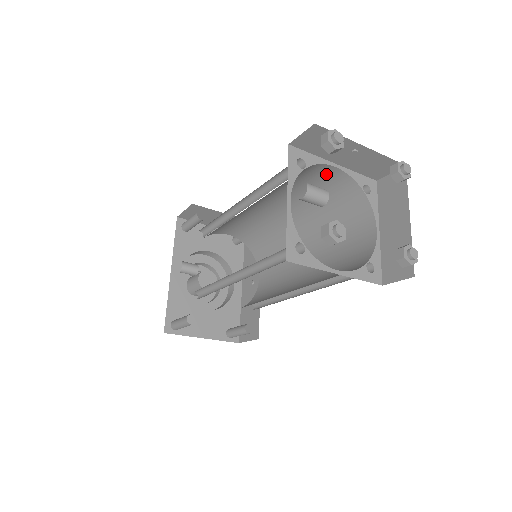
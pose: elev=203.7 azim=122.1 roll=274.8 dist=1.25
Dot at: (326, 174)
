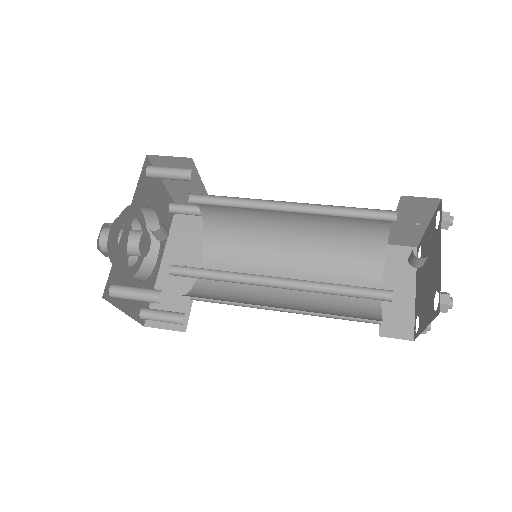
Dot at: (376, 224)
